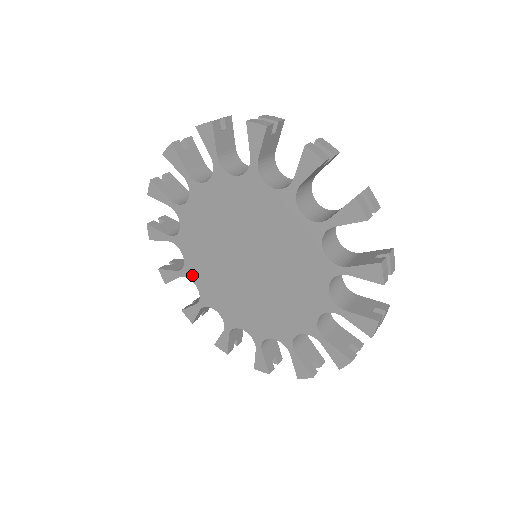
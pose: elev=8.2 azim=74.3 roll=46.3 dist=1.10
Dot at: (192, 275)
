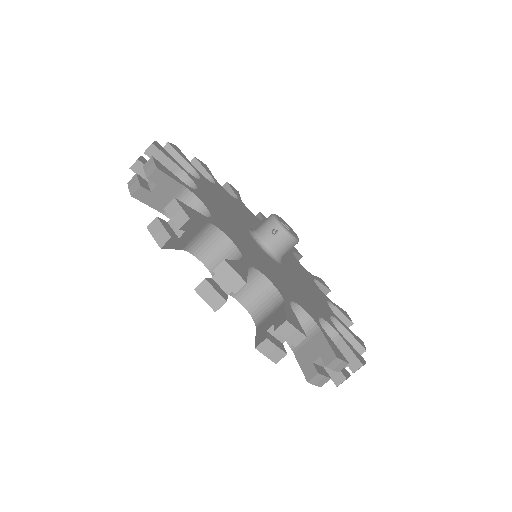
Dot at: occluded
